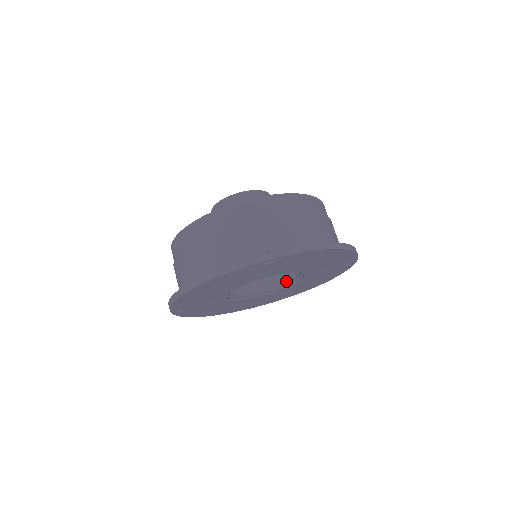
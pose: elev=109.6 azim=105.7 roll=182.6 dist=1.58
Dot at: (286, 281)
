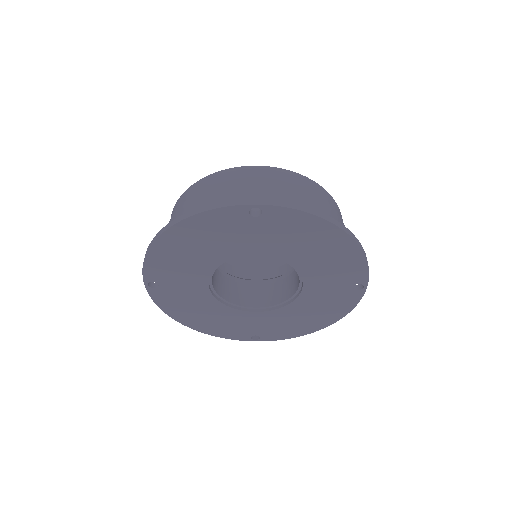
Dot at: (284, 298)
